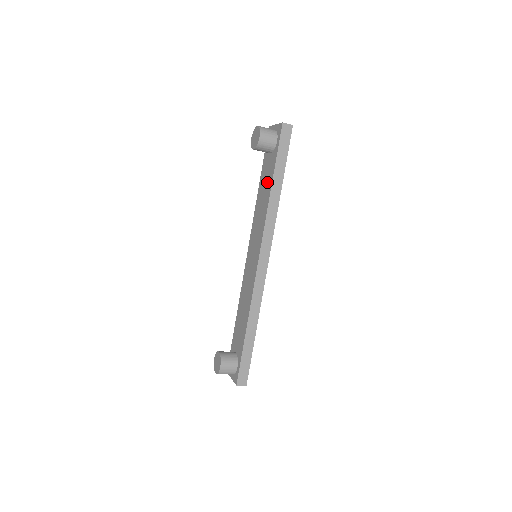
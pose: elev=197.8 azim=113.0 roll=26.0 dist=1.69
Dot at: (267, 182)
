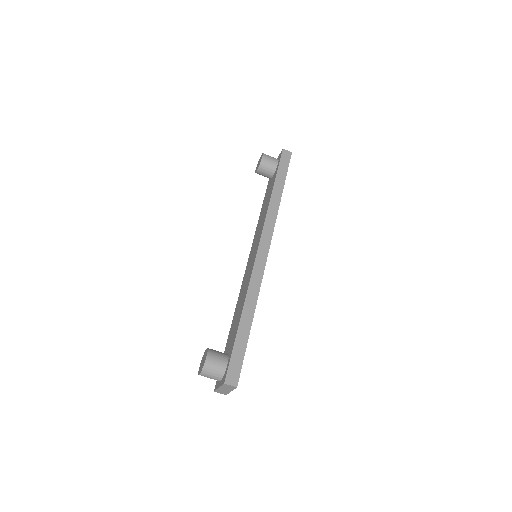
Dot at: (269, 194)
